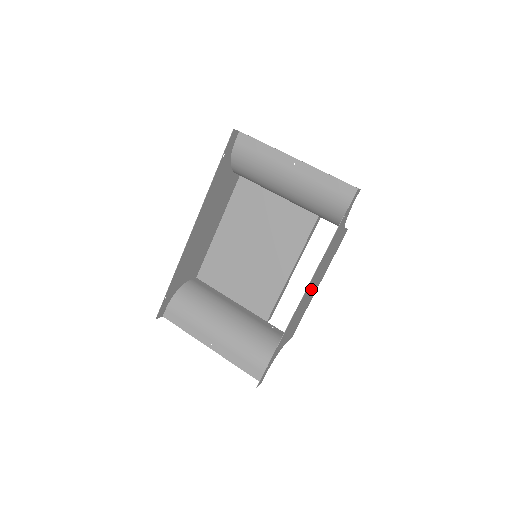
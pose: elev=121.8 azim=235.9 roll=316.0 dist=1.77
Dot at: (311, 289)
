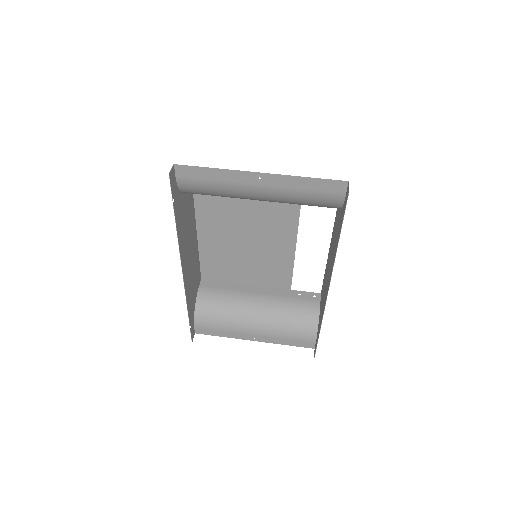
Dot at: occluded
